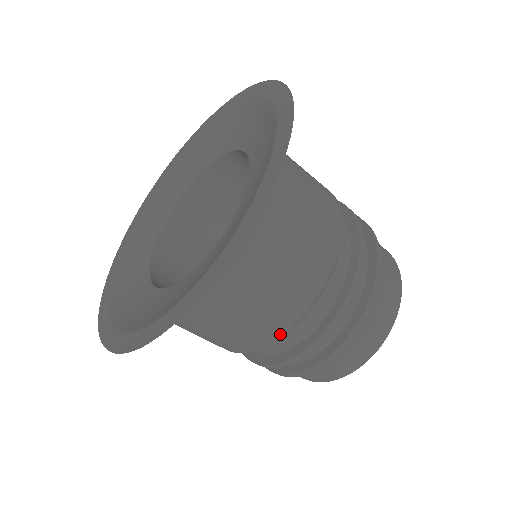
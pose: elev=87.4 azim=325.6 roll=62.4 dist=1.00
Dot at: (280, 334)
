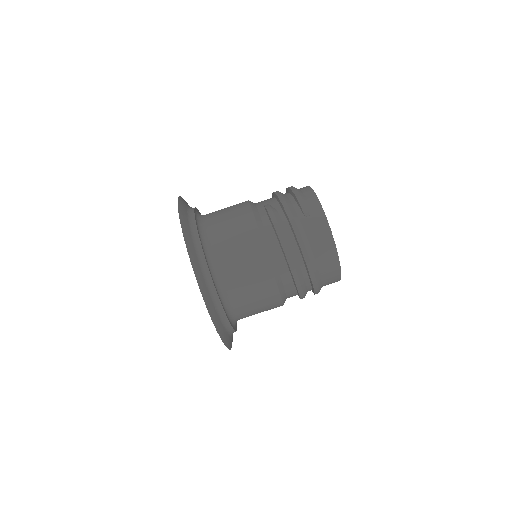
Dot at: (281, 305)
